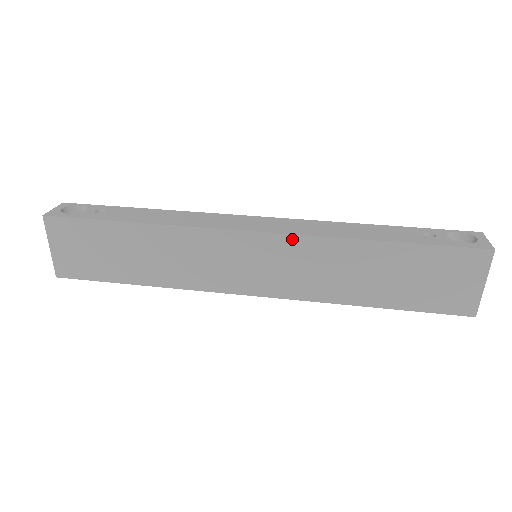
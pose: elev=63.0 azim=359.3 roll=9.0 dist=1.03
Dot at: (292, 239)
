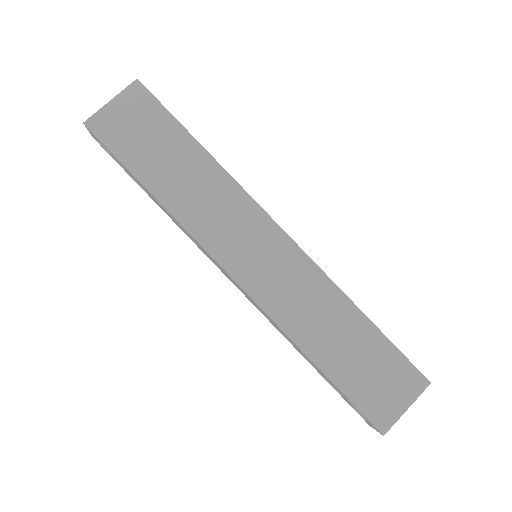
Dot at: (305, 259)
